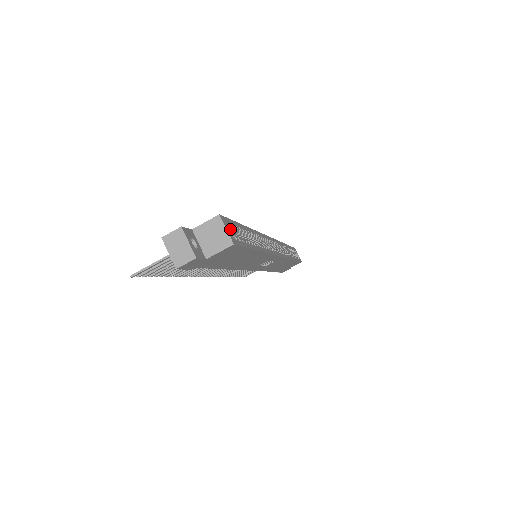
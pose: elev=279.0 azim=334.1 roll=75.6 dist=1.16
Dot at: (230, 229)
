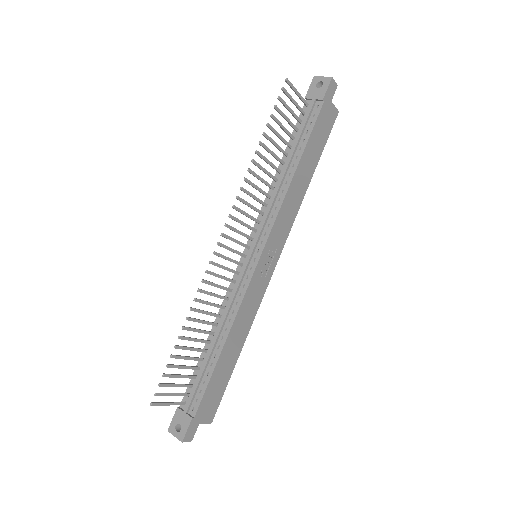
Dot at: occluded
